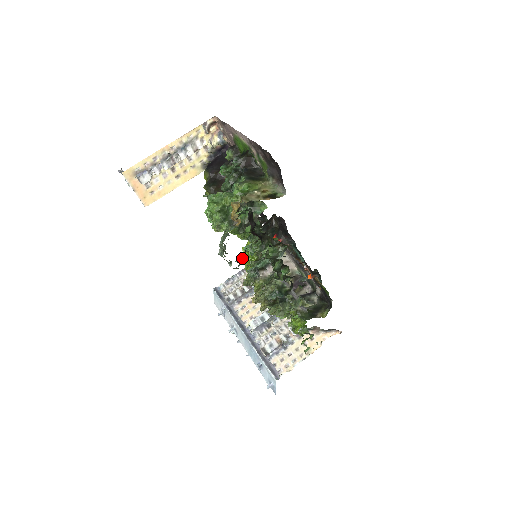
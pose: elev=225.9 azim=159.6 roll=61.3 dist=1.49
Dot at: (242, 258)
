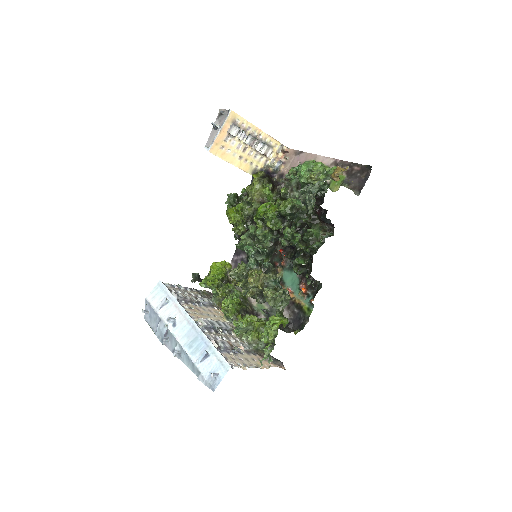
Dot at: (199, 276)
